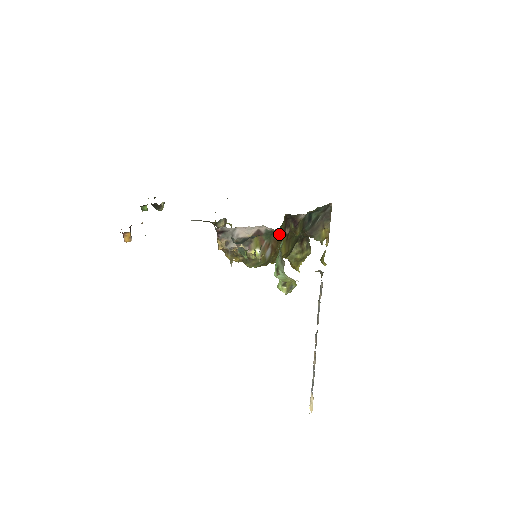
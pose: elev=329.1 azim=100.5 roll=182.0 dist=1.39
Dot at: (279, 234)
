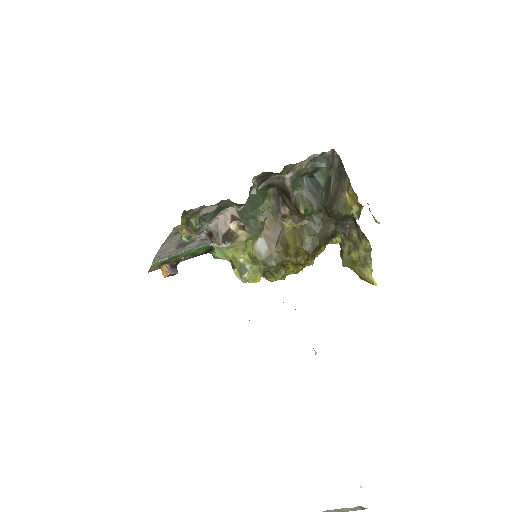
Dot at: (270, 217)
